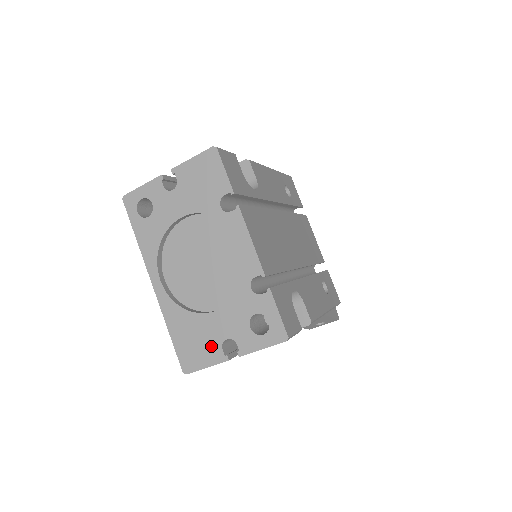
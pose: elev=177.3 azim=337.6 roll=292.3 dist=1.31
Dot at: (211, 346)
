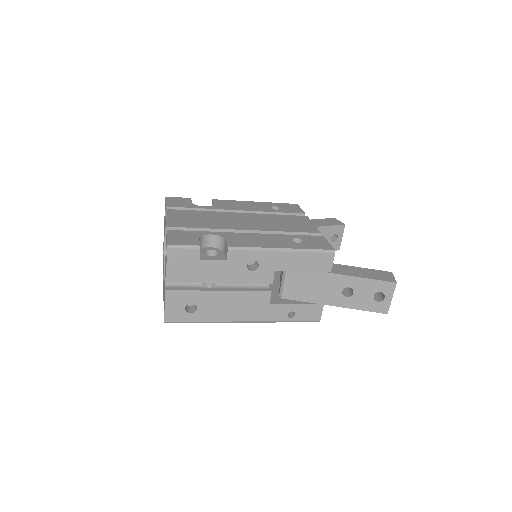
Dot at: occluded
